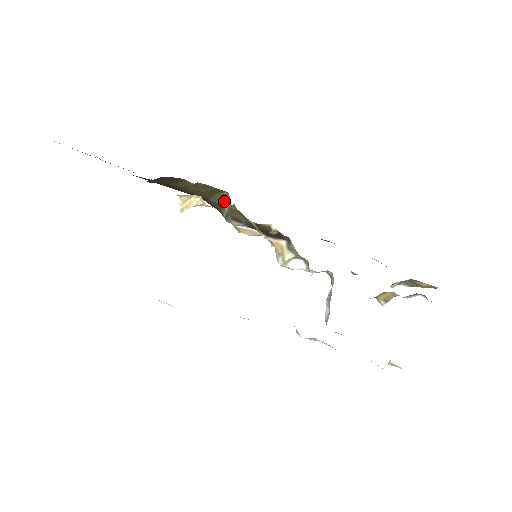
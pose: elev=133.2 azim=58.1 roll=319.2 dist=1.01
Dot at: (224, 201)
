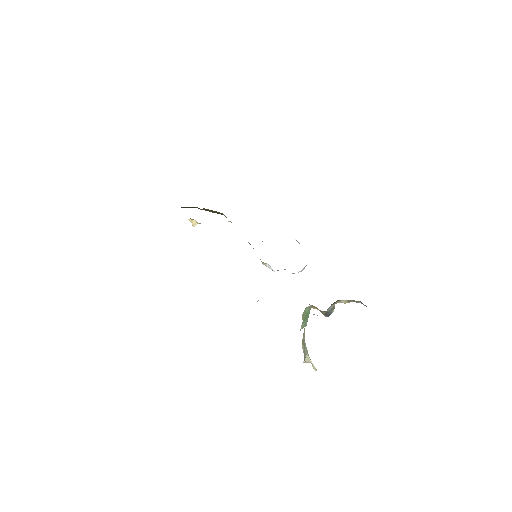
Dot at: occluded
